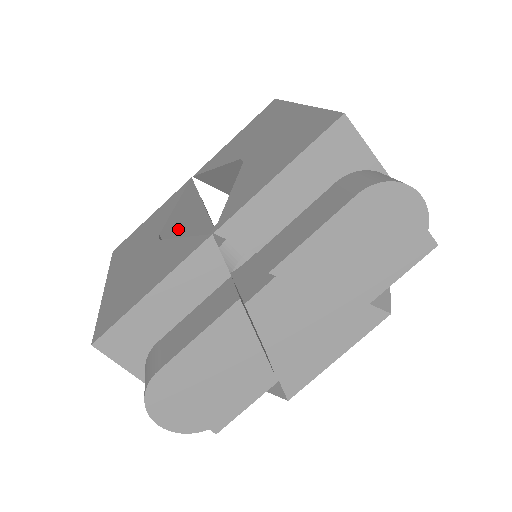
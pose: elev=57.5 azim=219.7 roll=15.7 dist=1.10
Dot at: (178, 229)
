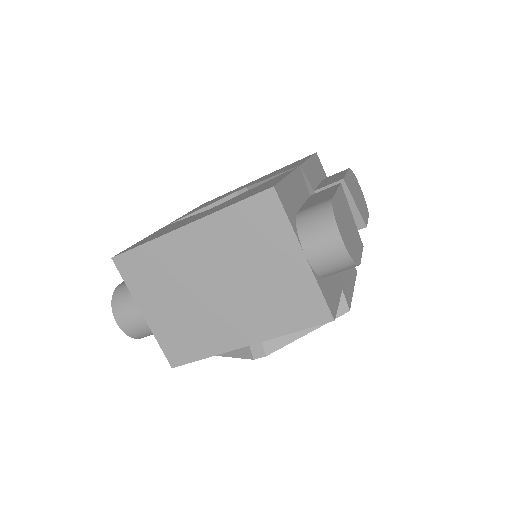
Dot at: occluded
